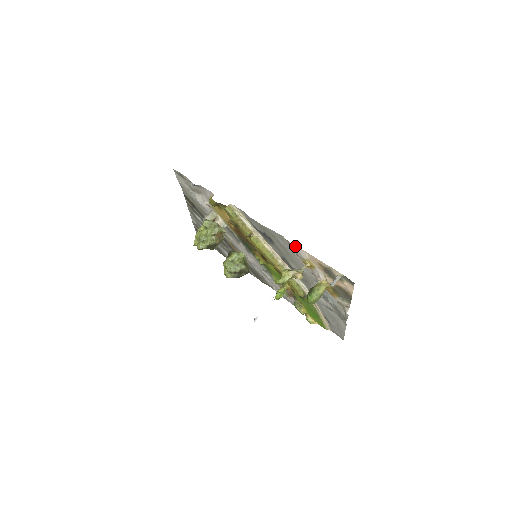
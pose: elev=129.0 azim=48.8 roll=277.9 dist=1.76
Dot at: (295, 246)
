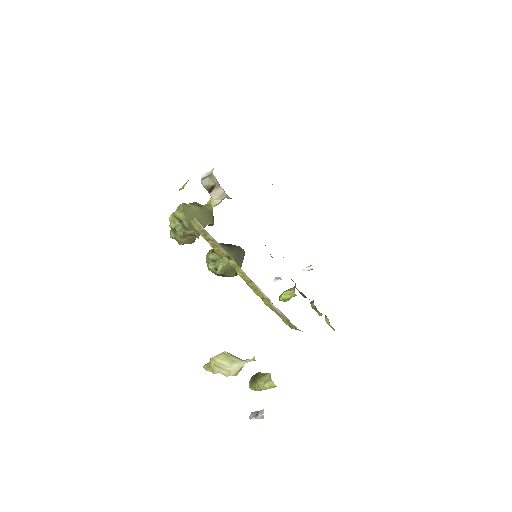
Dot at: occluded
